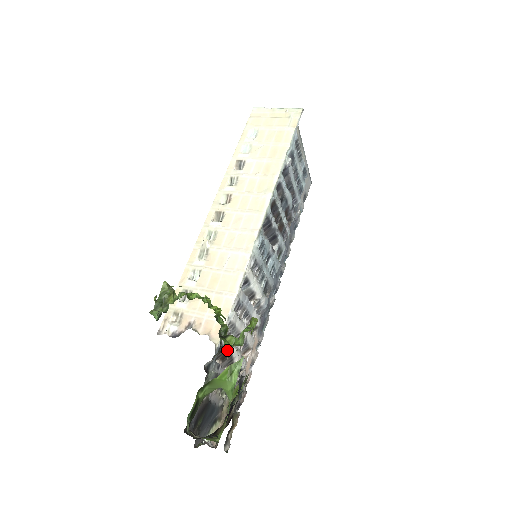
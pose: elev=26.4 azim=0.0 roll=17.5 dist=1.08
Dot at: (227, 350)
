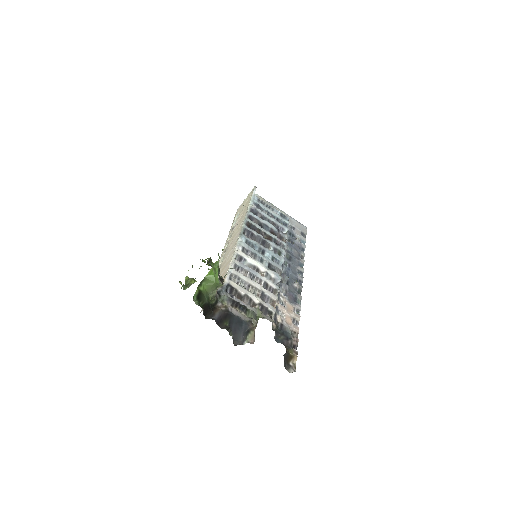
Dot at: (238, 290)
